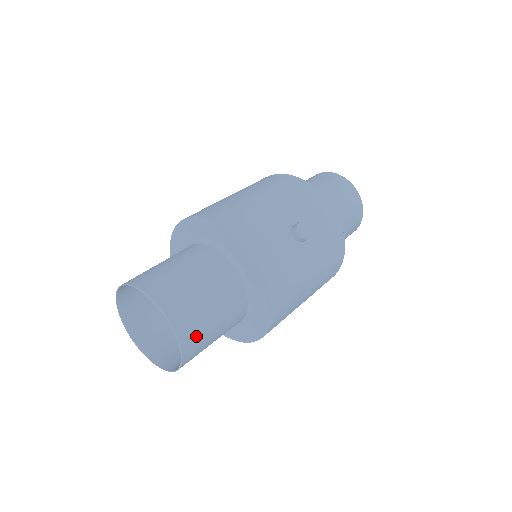
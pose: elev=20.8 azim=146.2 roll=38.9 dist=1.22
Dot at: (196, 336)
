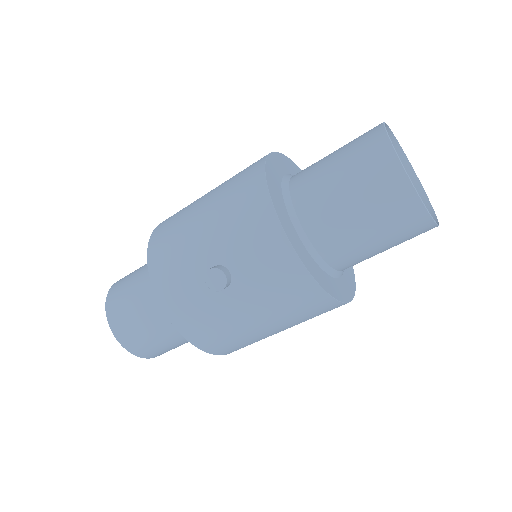
Dot at: (143, 347)
